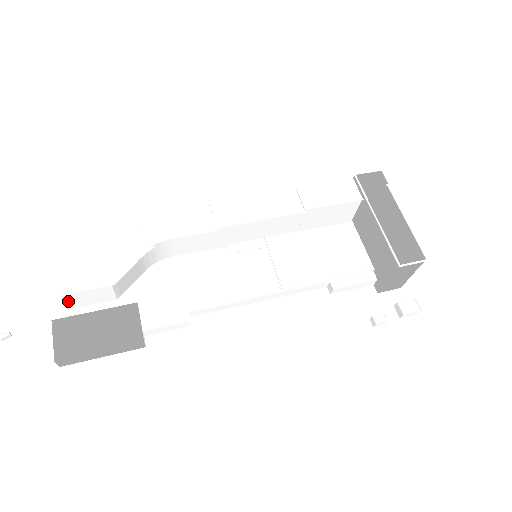
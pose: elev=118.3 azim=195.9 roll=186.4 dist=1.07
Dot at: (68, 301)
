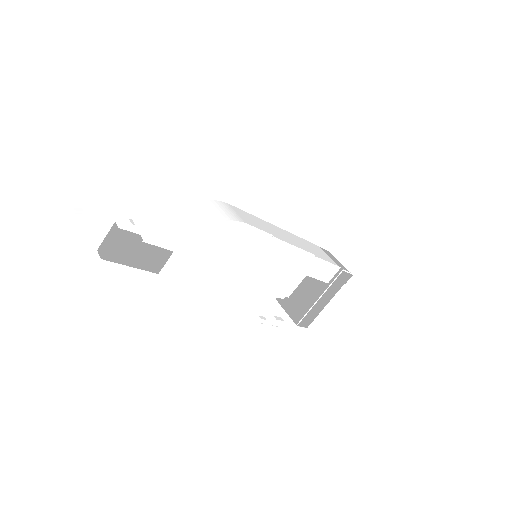
Dot at: (142, 234)
